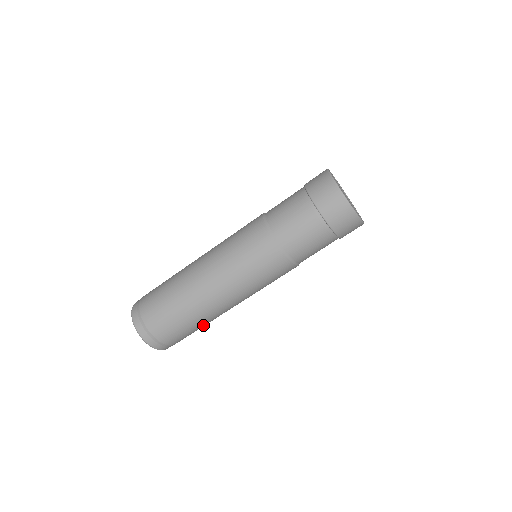
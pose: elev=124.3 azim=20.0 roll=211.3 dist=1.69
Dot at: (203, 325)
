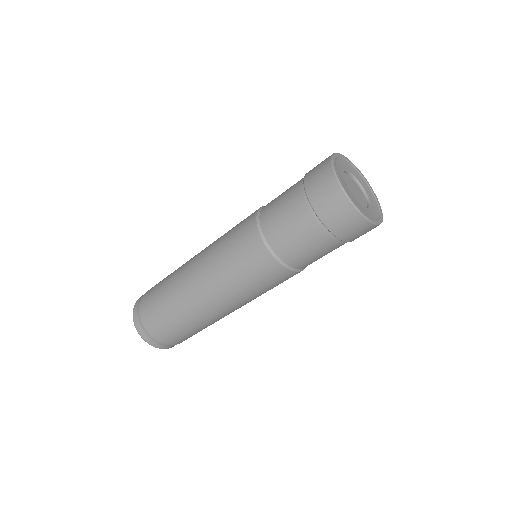
Dot at: (176, 315)
